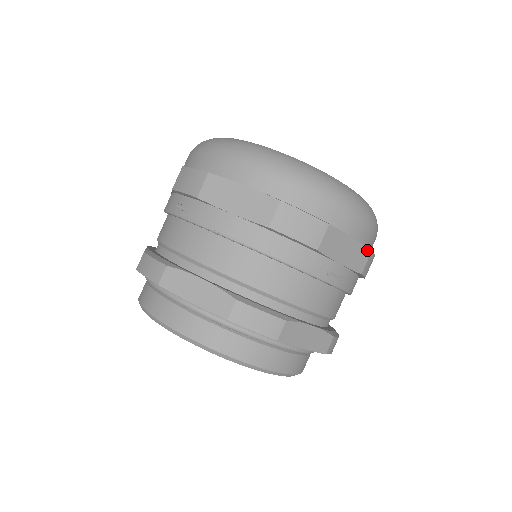
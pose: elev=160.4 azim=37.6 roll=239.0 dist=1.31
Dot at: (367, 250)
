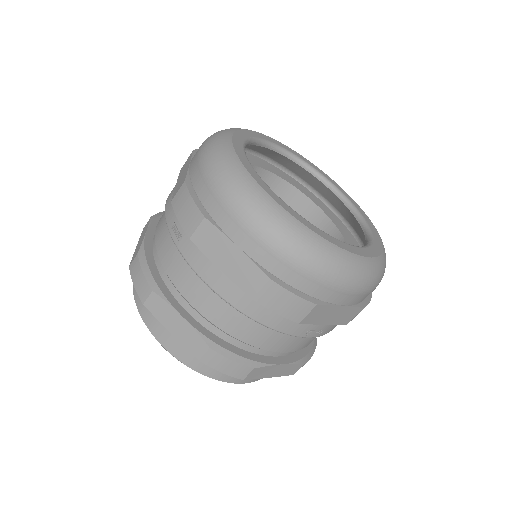
Dot at: (359, 309)
